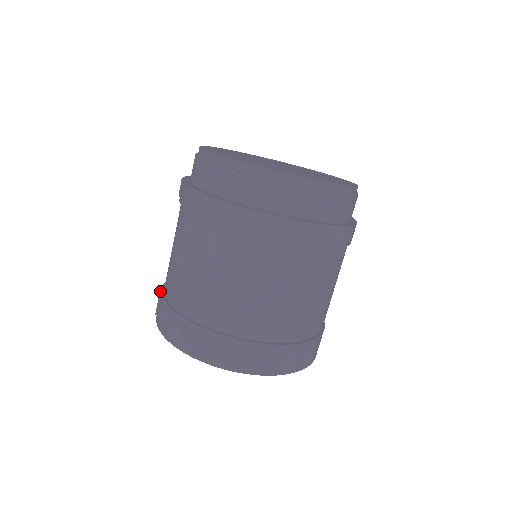
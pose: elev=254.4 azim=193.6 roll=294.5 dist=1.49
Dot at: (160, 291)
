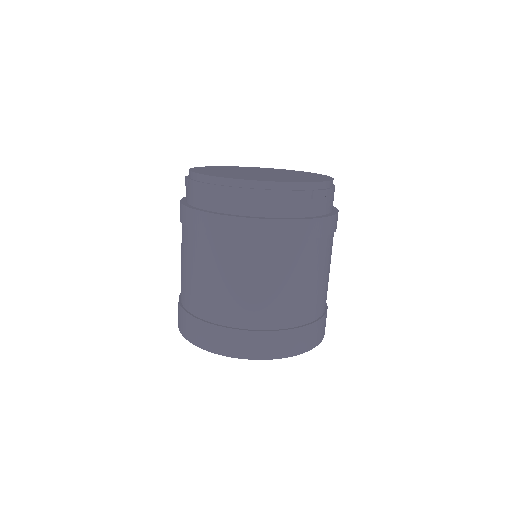
Dot at: occluded
